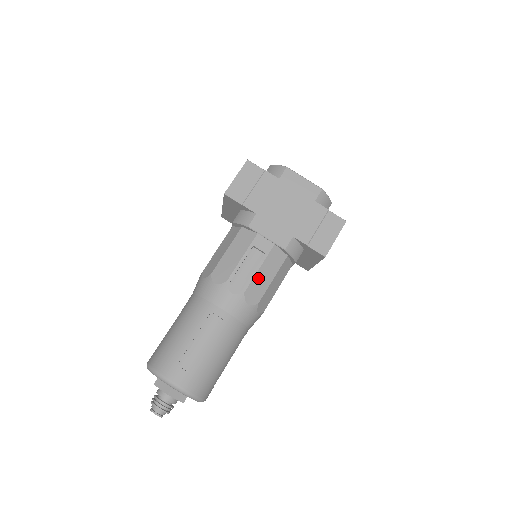
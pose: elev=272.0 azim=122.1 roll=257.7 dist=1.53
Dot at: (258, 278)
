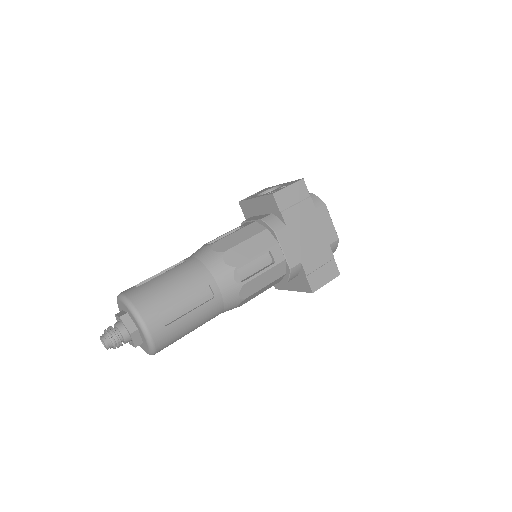
Dot at: (259, 279)
